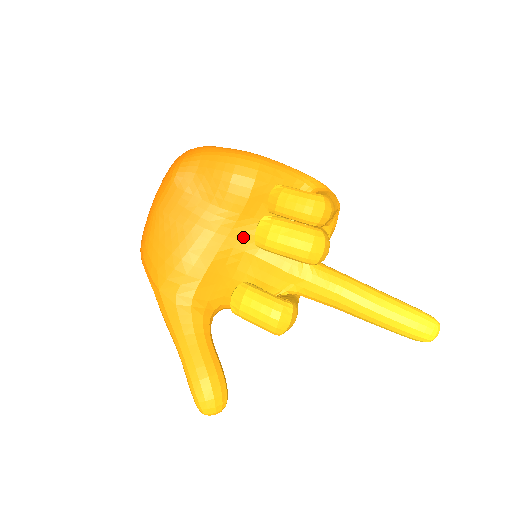
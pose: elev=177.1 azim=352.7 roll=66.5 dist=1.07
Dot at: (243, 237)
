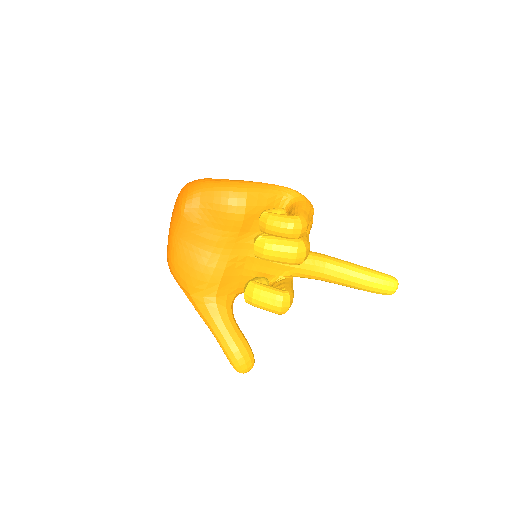
Dot at: (244, 247)
